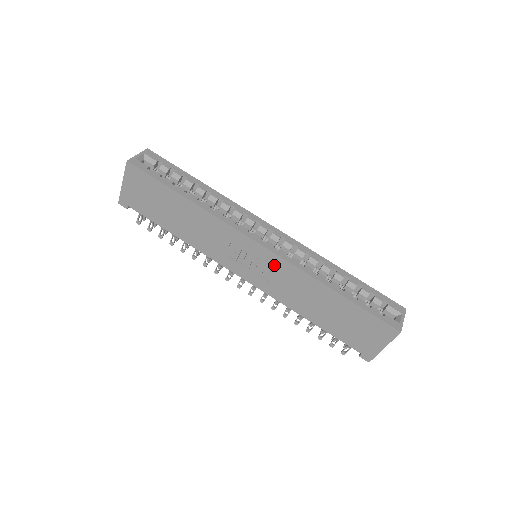
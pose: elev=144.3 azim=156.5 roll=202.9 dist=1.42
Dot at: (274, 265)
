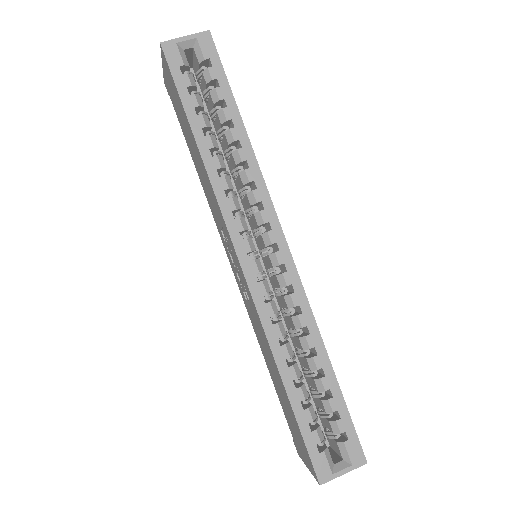
Dot at: (247, 291)
